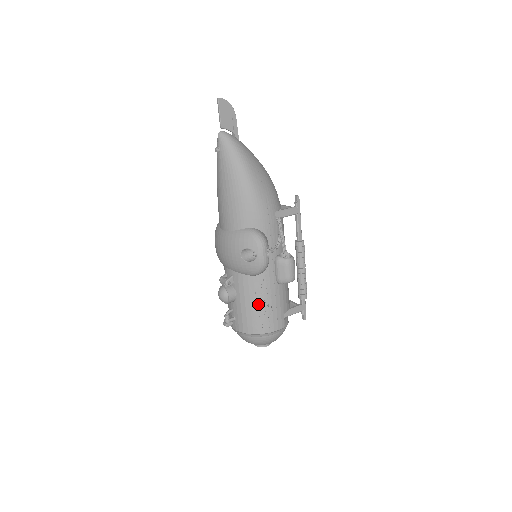
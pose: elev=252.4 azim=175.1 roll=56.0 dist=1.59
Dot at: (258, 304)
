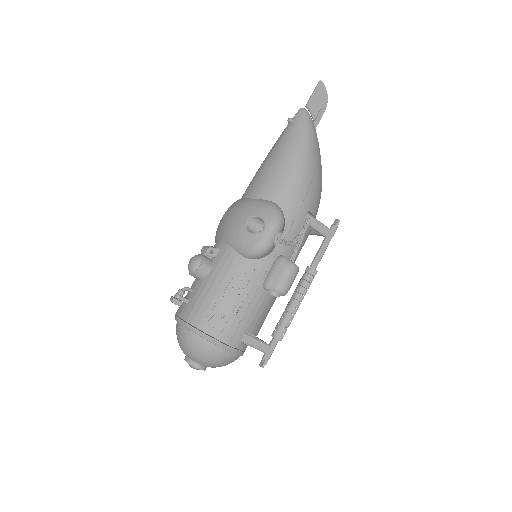
Dot at: (227, 293)
